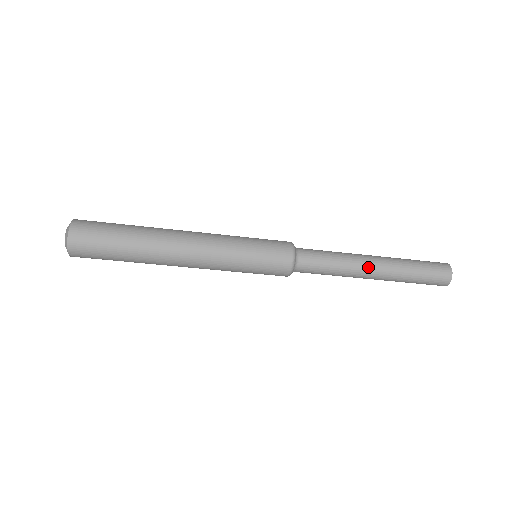
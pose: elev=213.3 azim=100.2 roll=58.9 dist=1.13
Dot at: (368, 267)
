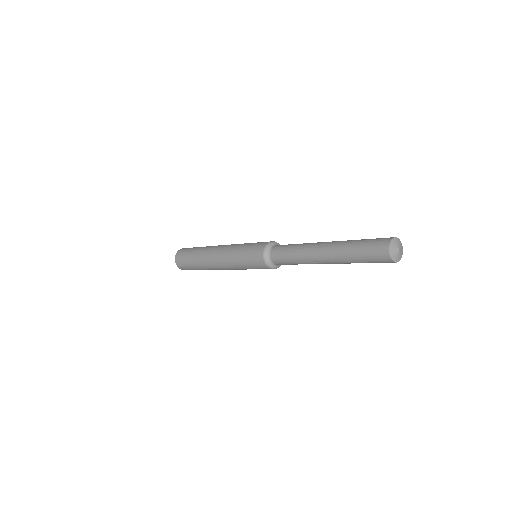
Dot at: (316, 248)
